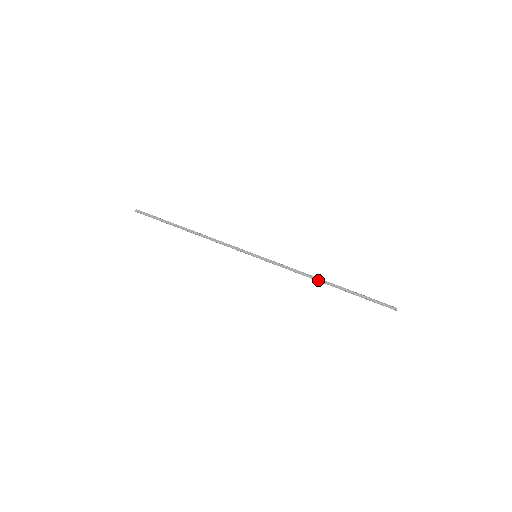
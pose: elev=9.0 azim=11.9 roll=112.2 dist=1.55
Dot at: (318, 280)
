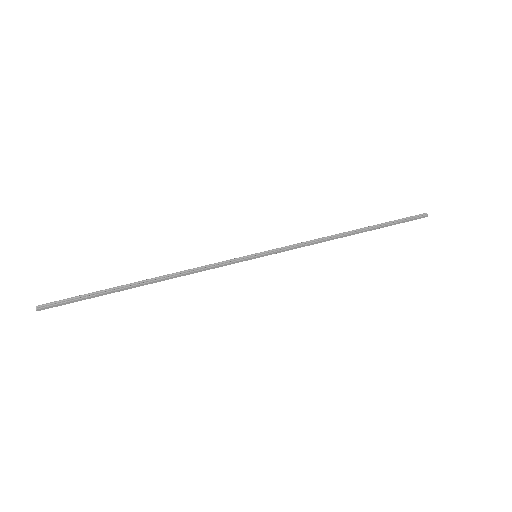
Dot at: occluded
